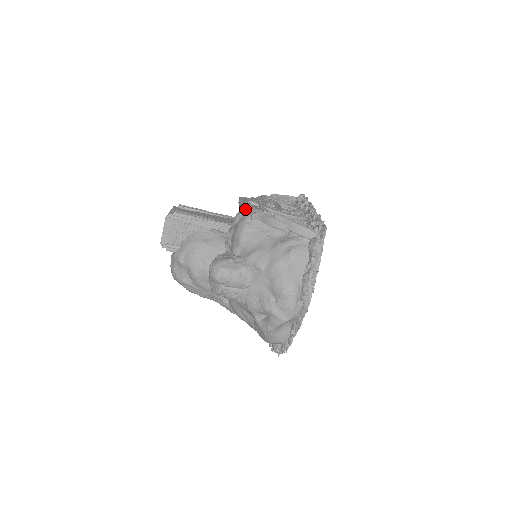
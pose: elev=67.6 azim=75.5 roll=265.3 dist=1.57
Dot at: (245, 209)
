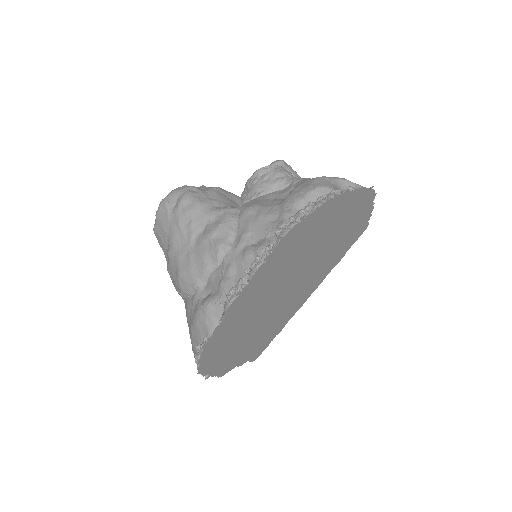
Dot at: occluded
